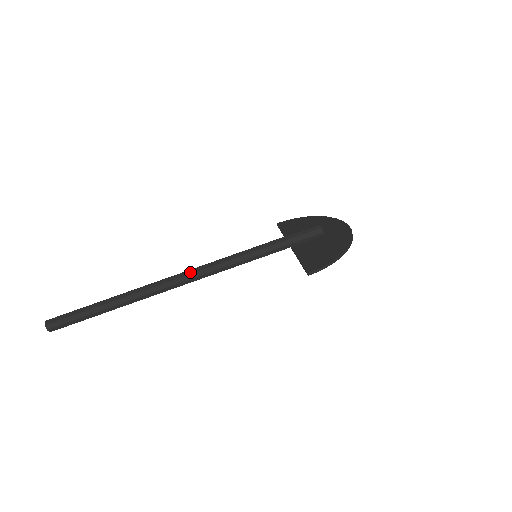
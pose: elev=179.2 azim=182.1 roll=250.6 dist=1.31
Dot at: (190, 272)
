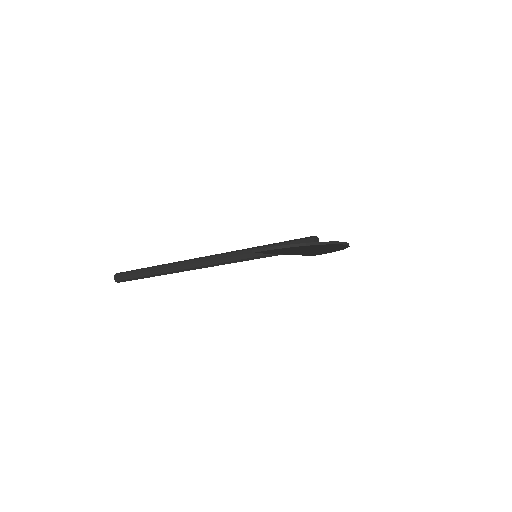
Dot at: (204, 257)
